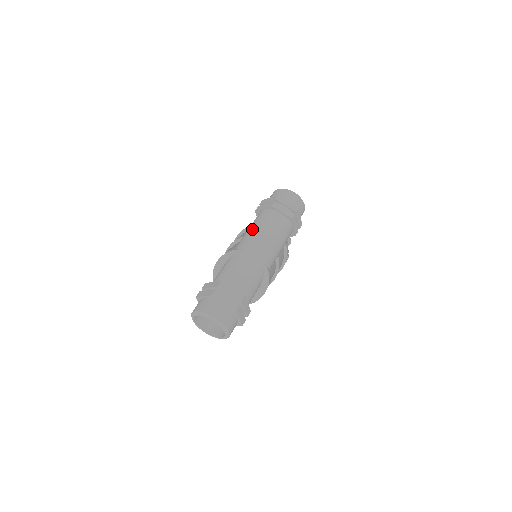
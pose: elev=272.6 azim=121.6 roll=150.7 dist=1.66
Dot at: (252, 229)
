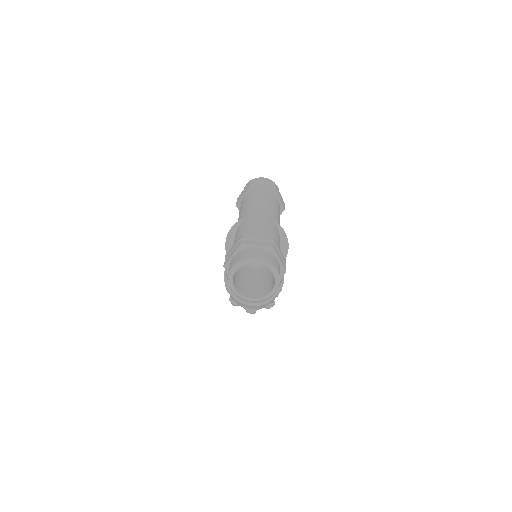
Dot at: (243, 207)
